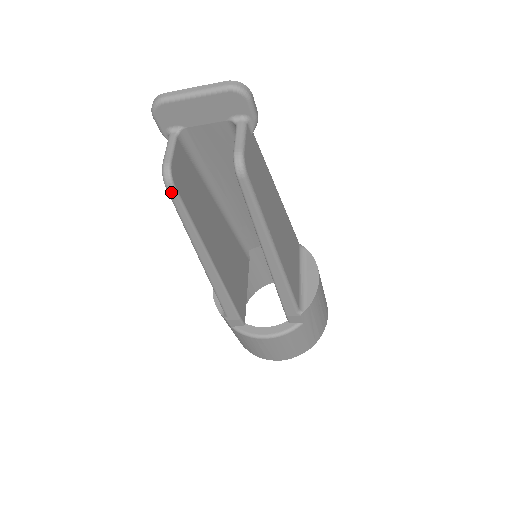
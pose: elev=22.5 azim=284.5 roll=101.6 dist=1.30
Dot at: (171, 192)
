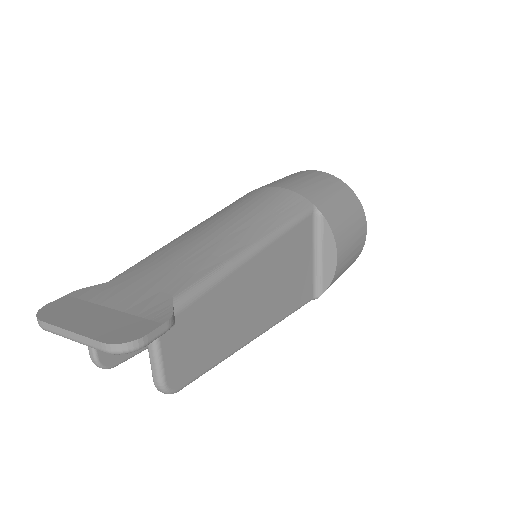
Dot at: (115, 363)
